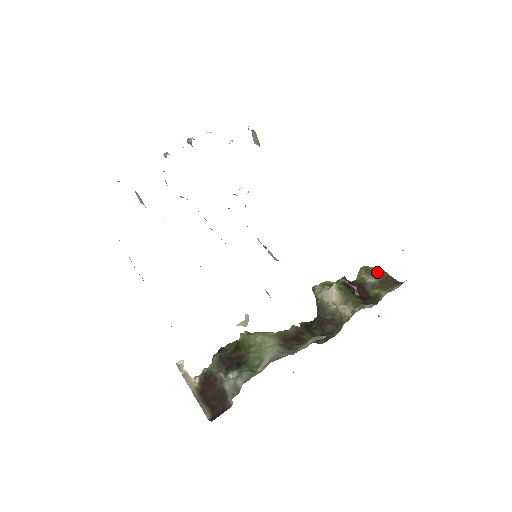
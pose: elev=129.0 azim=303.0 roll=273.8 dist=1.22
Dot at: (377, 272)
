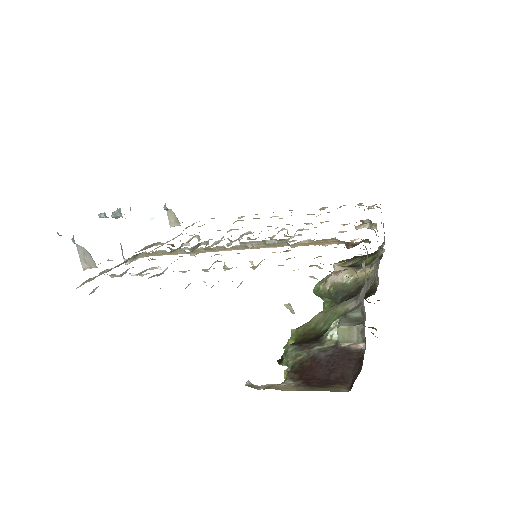
Dot at: (353, 258)
